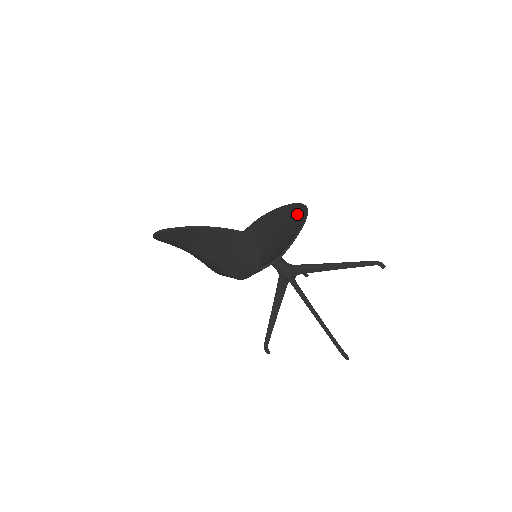
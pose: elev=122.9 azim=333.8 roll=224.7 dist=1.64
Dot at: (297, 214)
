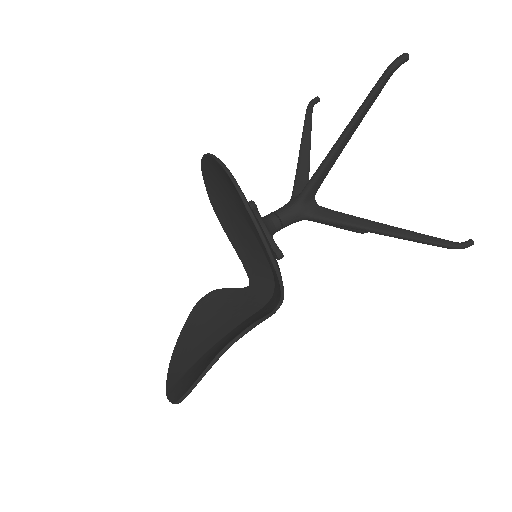
Dot at: occluded
